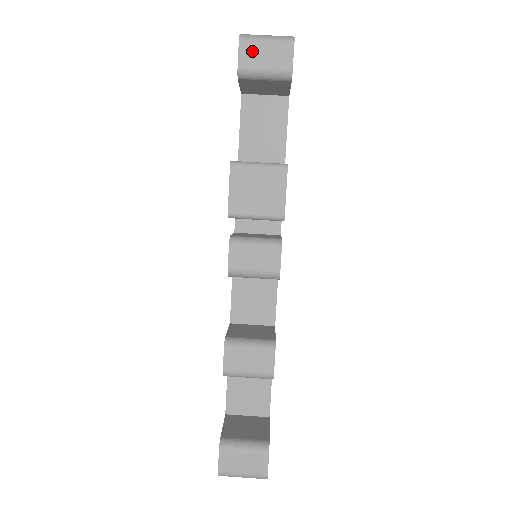
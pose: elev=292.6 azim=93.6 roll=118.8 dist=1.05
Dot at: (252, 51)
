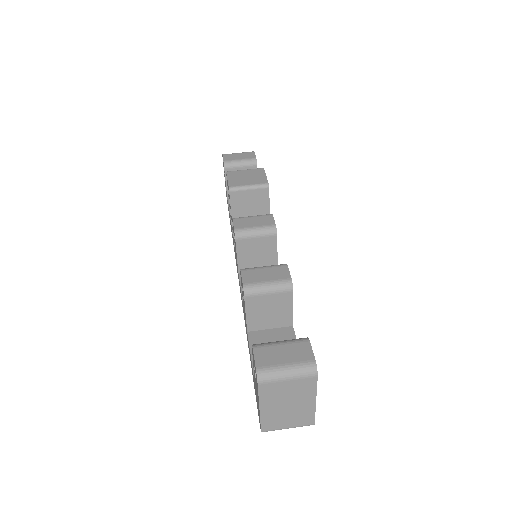
Dot at: (231, 156)
